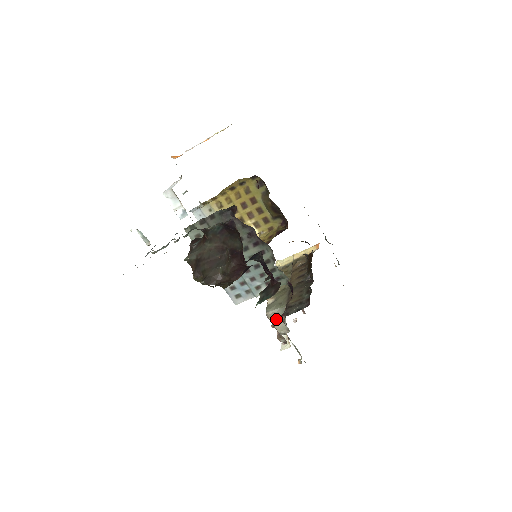
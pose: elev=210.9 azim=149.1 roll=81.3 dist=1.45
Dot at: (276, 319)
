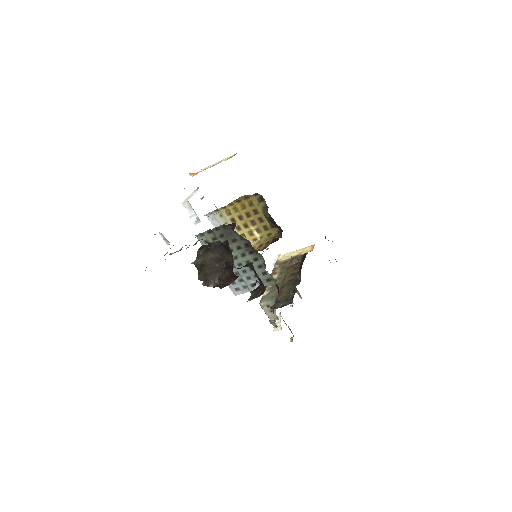
Dot at: (268, 309)
